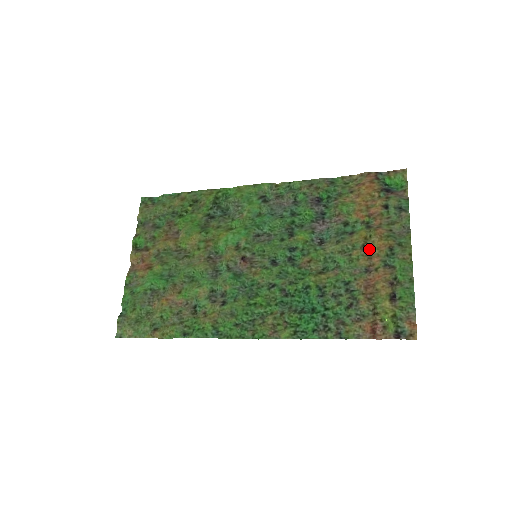
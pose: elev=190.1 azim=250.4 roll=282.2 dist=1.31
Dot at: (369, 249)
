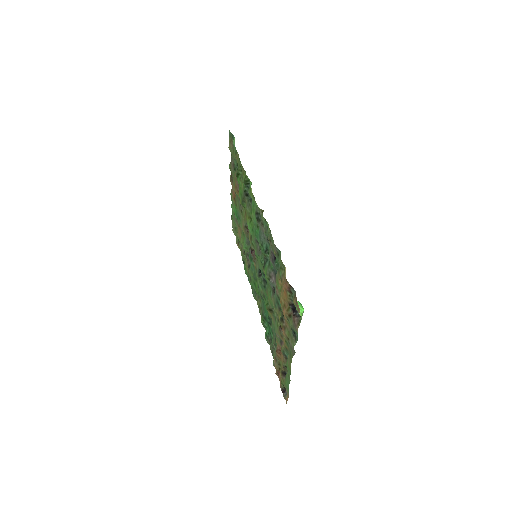
Dot at: occluded
